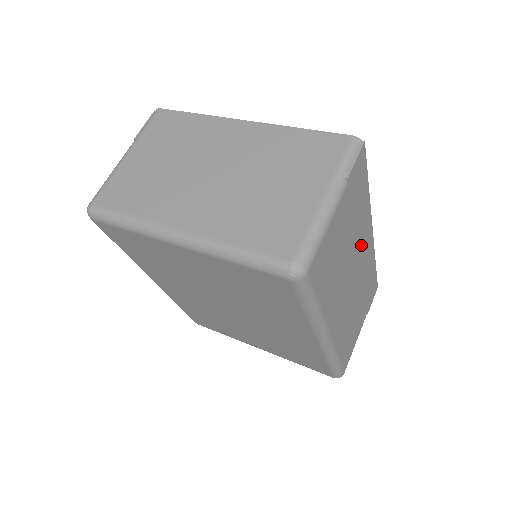
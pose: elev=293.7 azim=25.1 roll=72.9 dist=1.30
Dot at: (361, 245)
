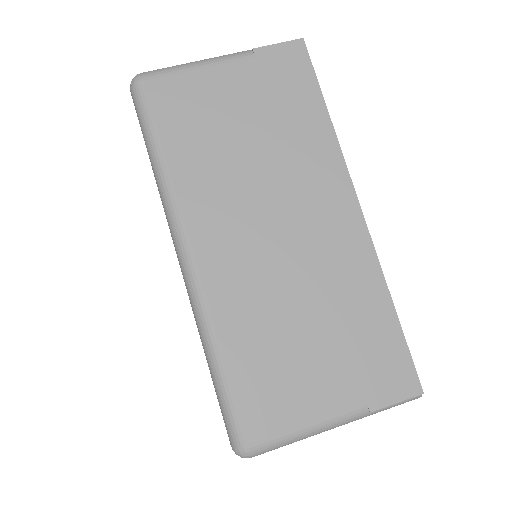
Dot at: (310, 190)
